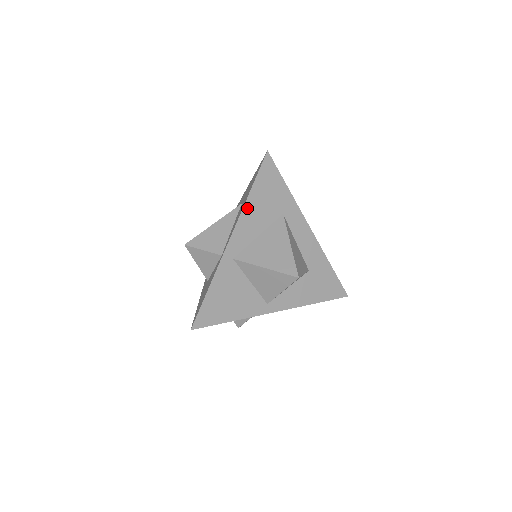
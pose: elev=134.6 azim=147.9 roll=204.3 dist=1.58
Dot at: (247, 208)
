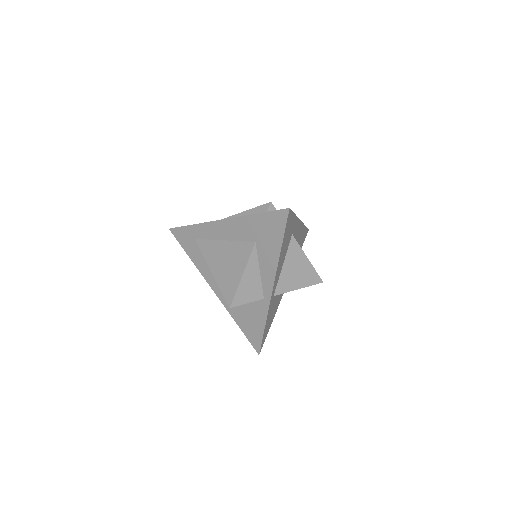
Dot at: (279, 260)
